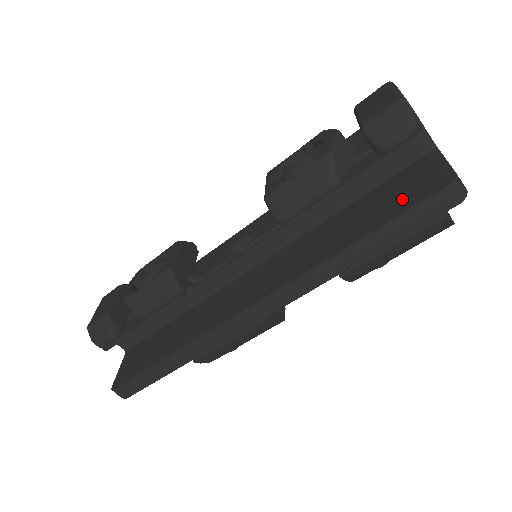
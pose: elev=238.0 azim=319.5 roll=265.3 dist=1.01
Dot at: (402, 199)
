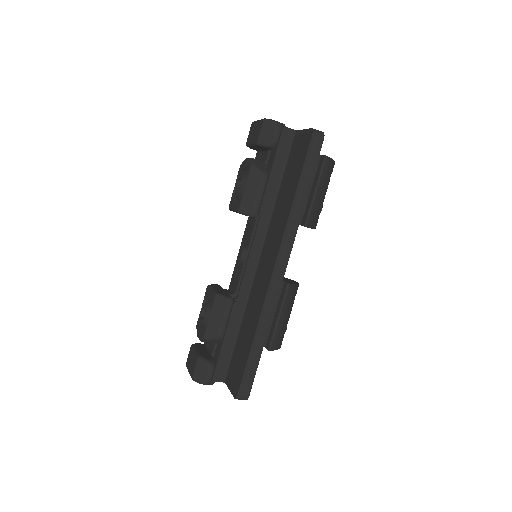
Dot at: (300, 157)
